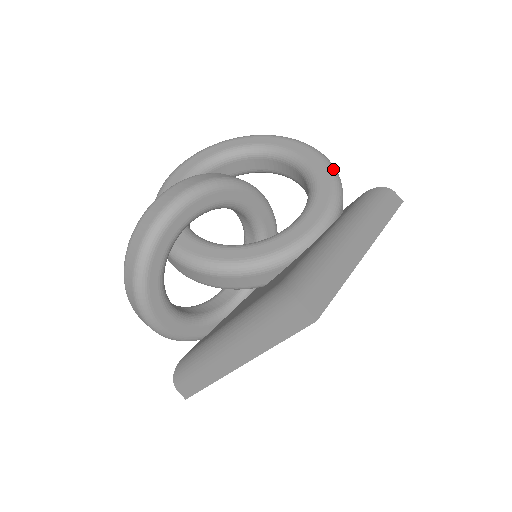
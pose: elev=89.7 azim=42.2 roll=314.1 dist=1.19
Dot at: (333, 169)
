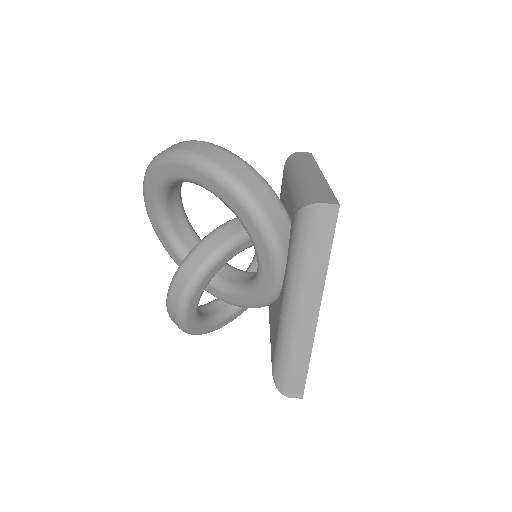
Dot at: (251, 211)
